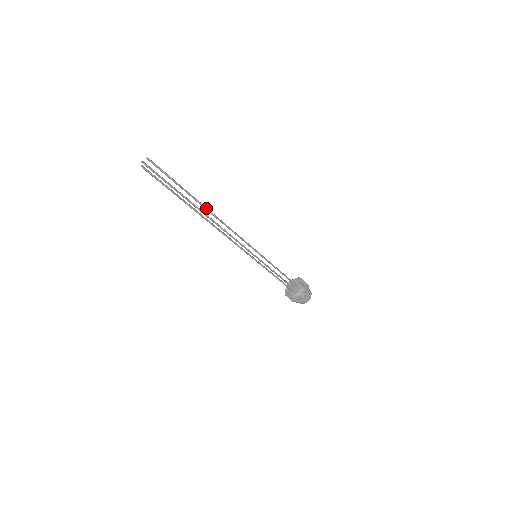
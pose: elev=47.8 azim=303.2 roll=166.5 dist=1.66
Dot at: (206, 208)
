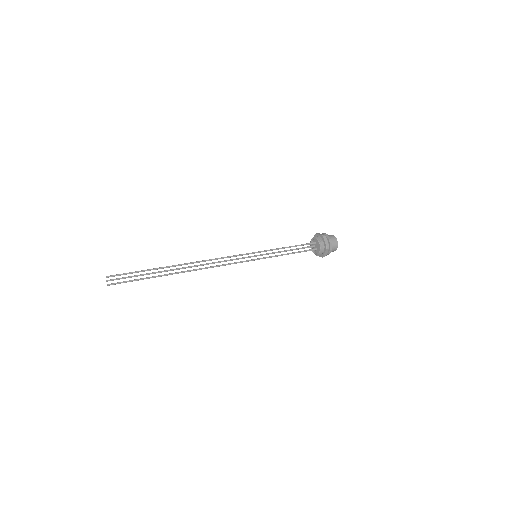
Dot at: (180, 265)
